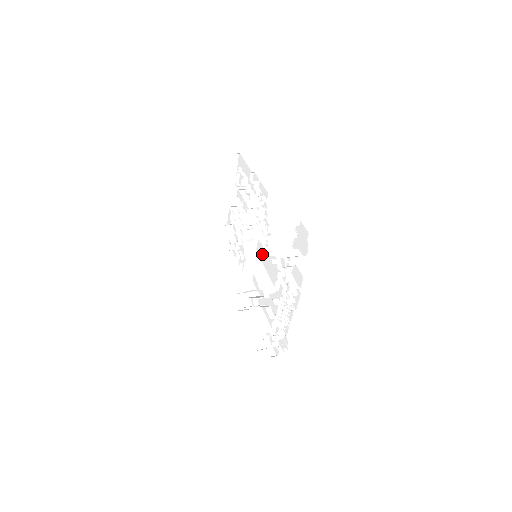
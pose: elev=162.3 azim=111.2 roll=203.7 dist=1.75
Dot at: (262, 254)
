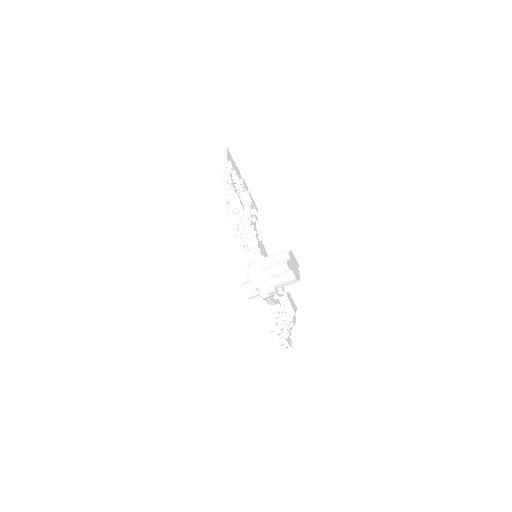
Dot at: occluded
